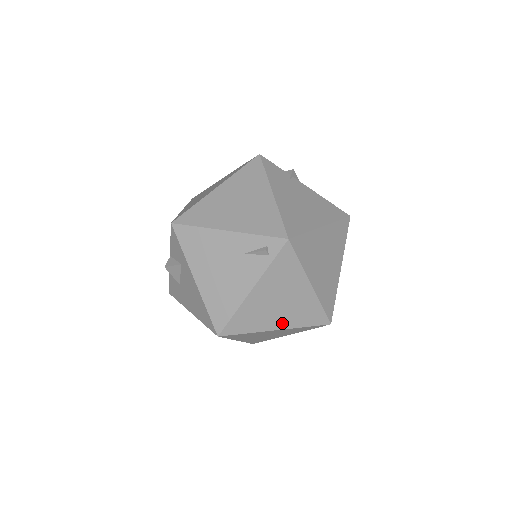
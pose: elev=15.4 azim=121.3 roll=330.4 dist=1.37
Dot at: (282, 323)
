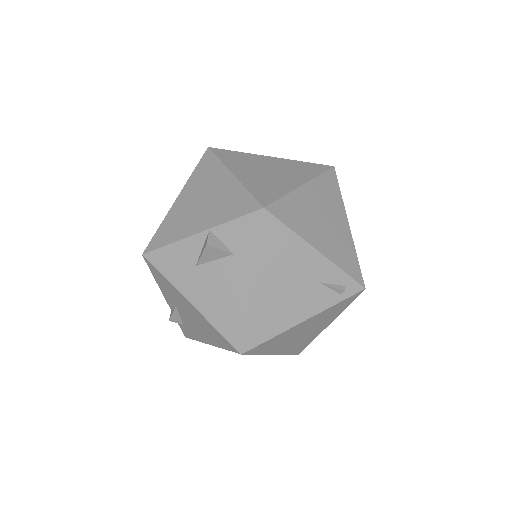
Dot at: (283, 349)
